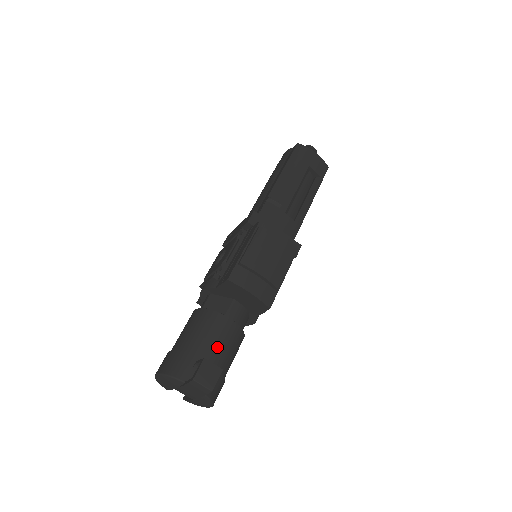
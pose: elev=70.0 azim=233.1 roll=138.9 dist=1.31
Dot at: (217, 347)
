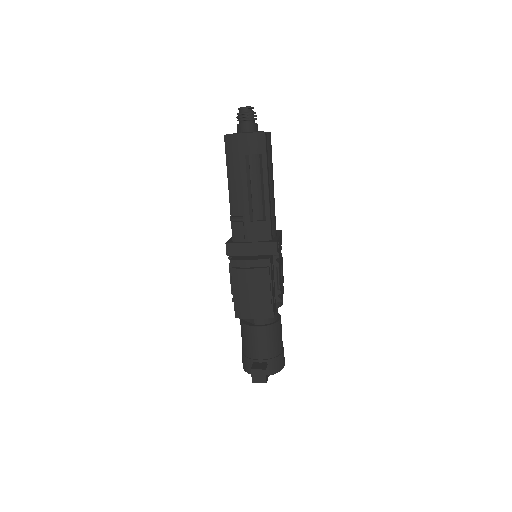
Dot at: (260, 348)
